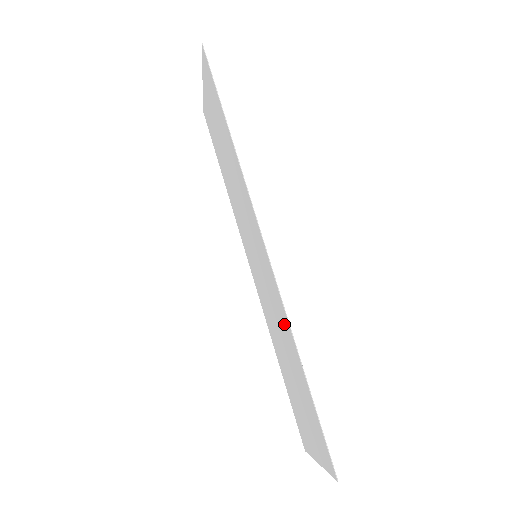
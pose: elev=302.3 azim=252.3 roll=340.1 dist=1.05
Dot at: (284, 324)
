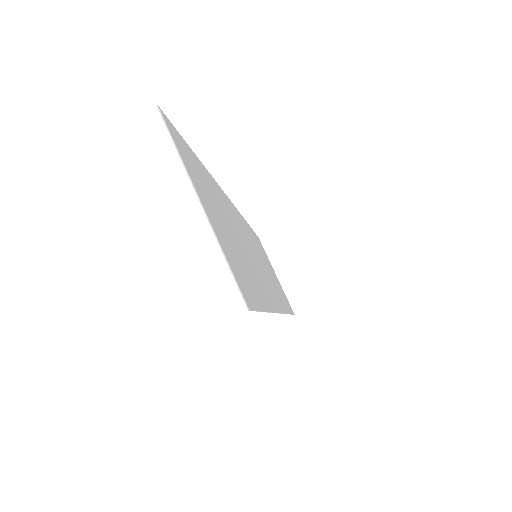
Dot at: occluded
